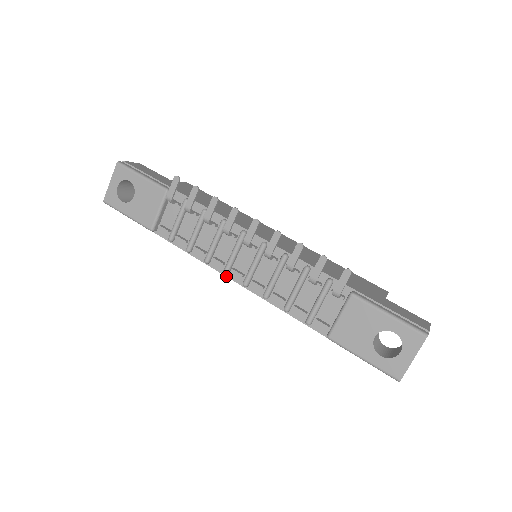
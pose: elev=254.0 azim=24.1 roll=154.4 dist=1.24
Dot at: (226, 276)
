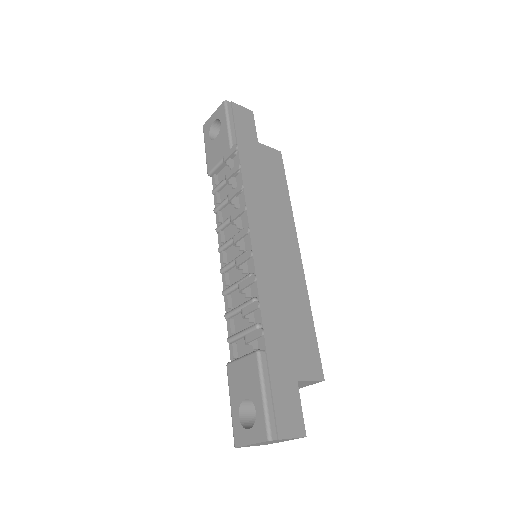
Dot at: (220, 253)
